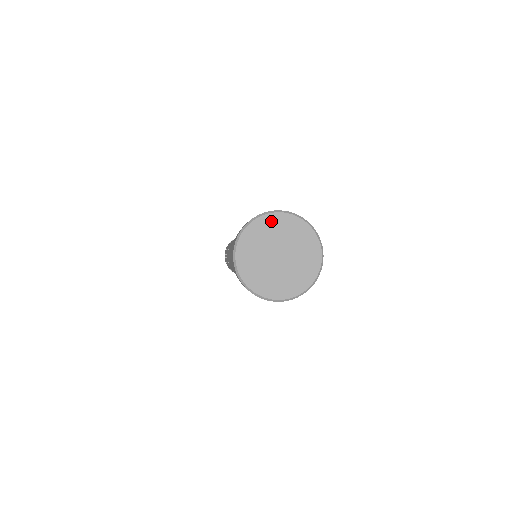
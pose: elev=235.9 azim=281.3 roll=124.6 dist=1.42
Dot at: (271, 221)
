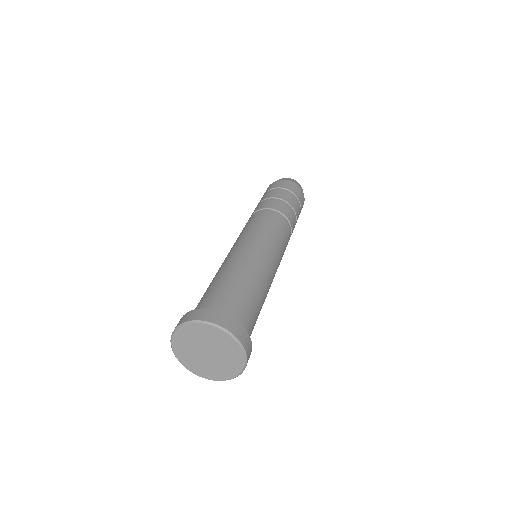
Dot at: (180, 336)
